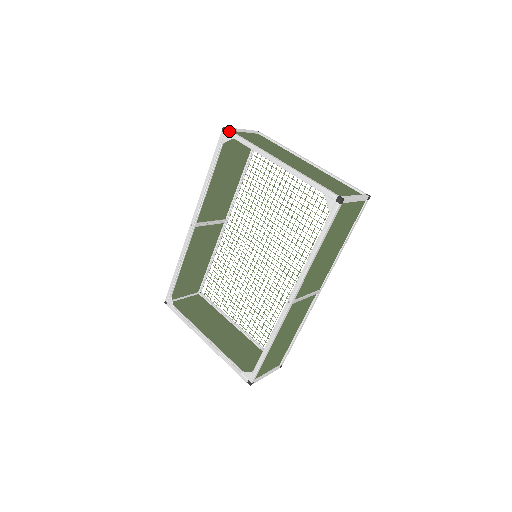
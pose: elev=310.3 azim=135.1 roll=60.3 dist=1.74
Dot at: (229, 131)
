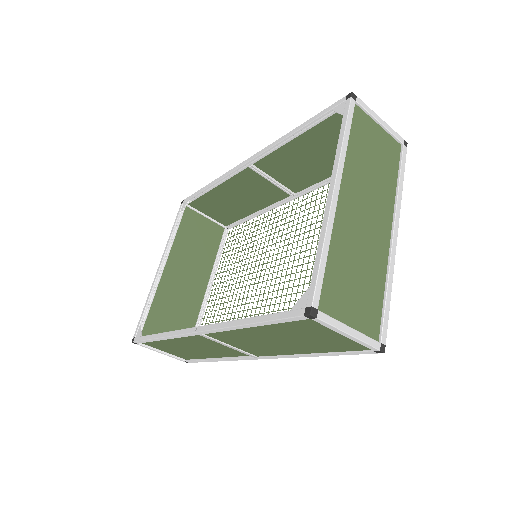
Dot at: (349, 103)
